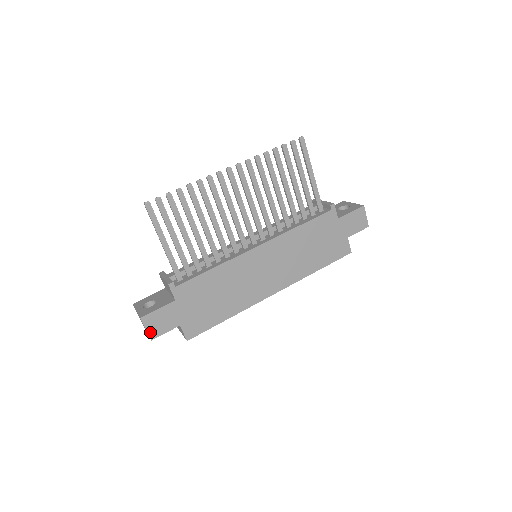
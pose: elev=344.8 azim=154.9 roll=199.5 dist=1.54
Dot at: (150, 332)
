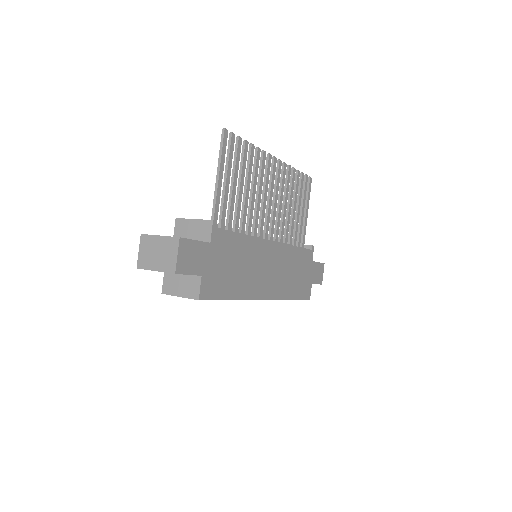
Dot at: (179, 262)
